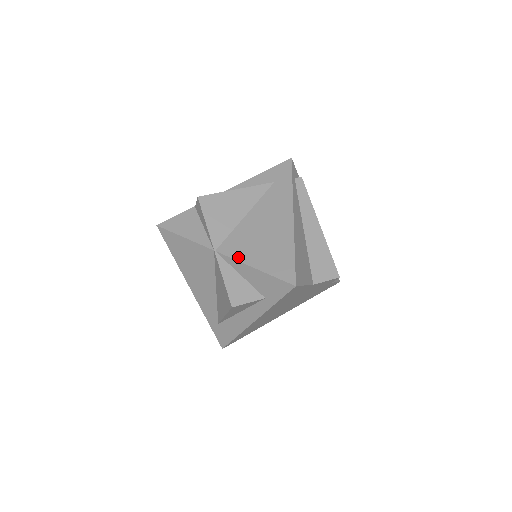
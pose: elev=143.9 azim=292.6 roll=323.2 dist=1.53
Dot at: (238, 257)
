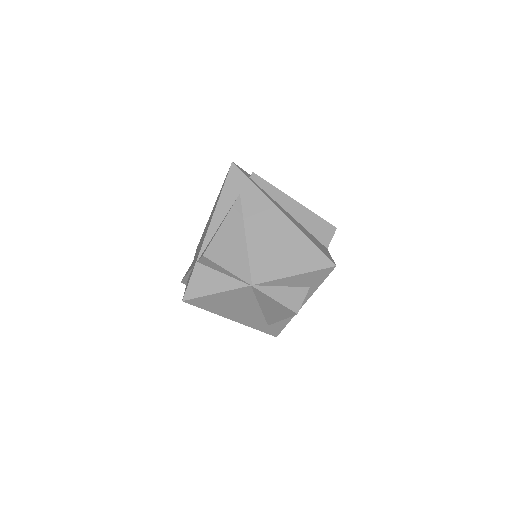
Dot at: (274, 277)
